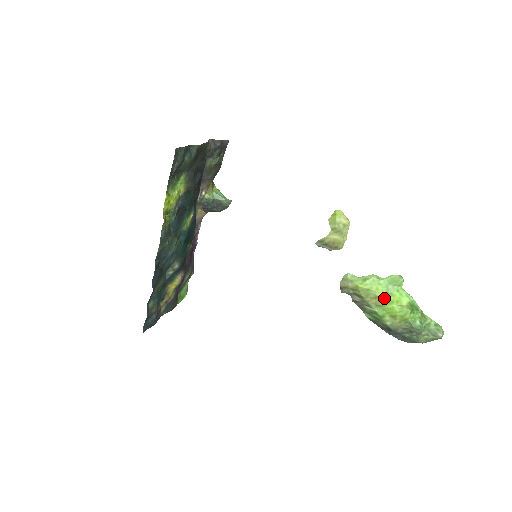
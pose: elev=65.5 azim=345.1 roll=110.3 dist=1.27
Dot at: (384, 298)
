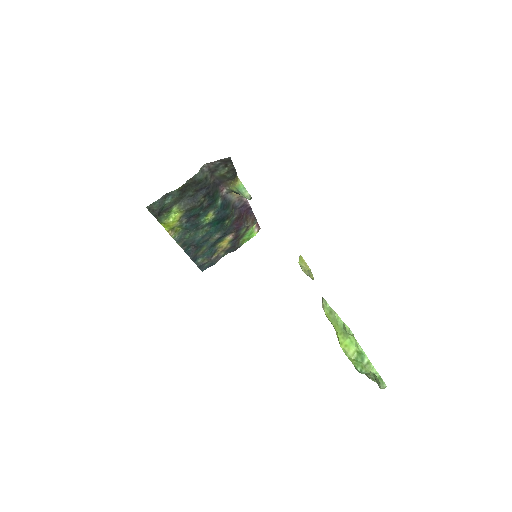
Dot at: (338, 336)
